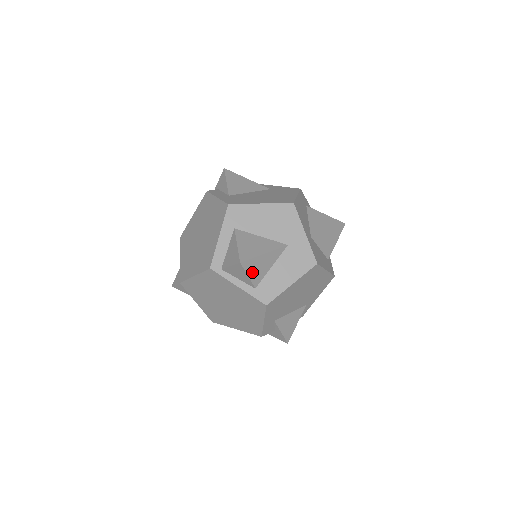
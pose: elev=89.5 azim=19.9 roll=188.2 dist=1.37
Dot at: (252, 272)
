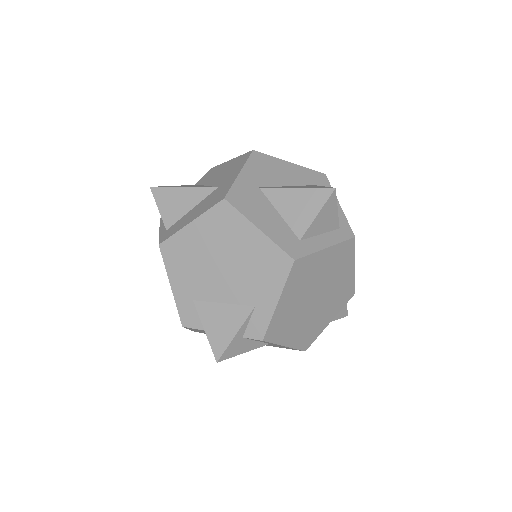
Dot at: (164, 206)
